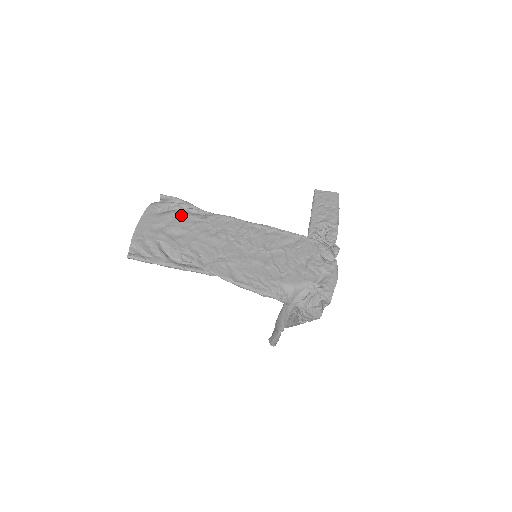
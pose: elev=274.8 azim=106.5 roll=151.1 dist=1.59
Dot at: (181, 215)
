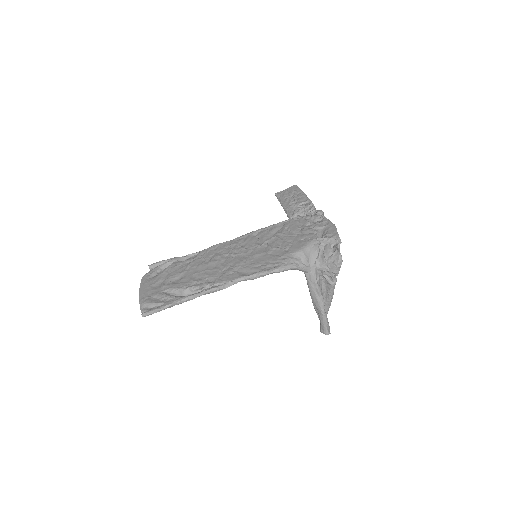
Dot at: (173, 266)
